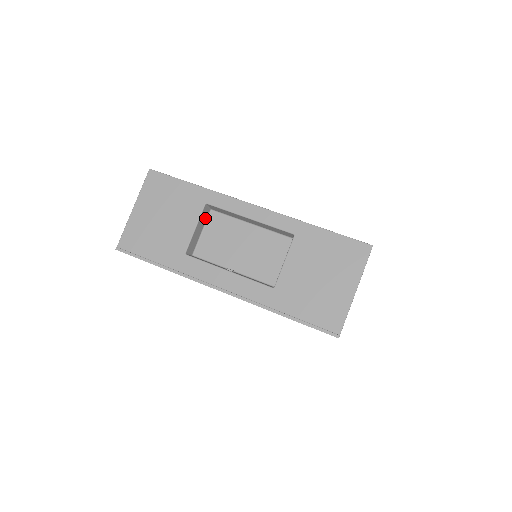
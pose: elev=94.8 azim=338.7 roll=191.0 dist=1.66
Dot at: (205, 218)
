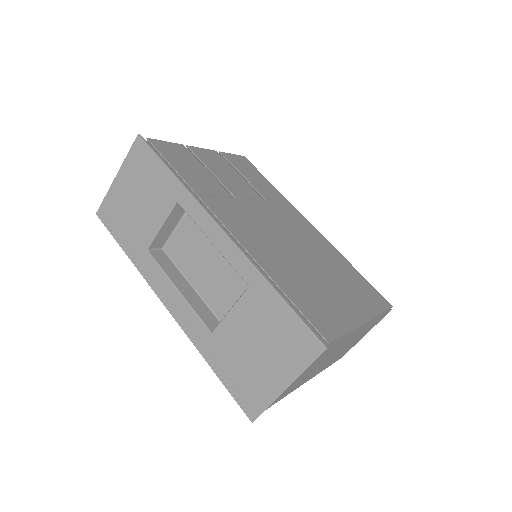
Dot at: (180, 214)
